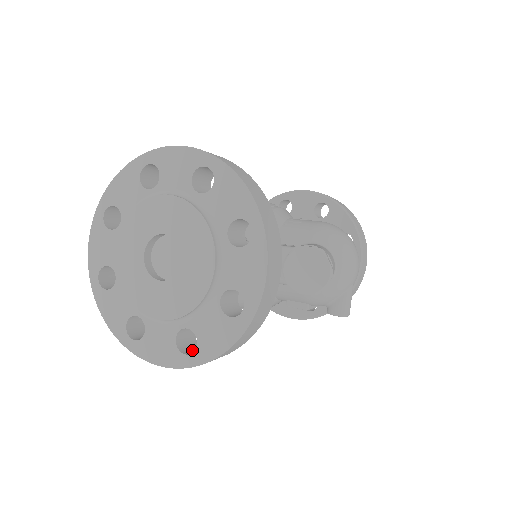
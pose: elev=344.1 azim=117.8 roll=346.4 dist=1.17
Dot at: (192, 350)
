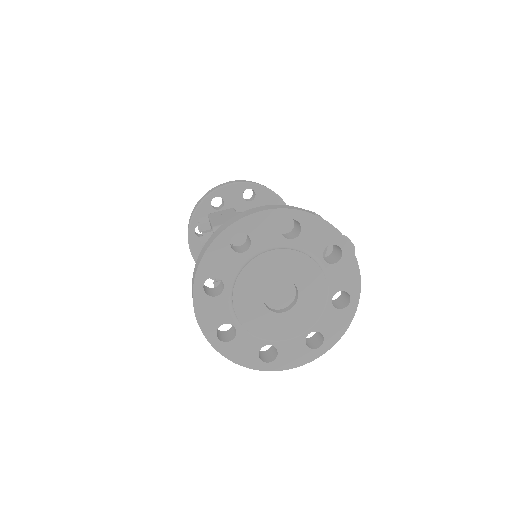
Dot at: (311, 344)
